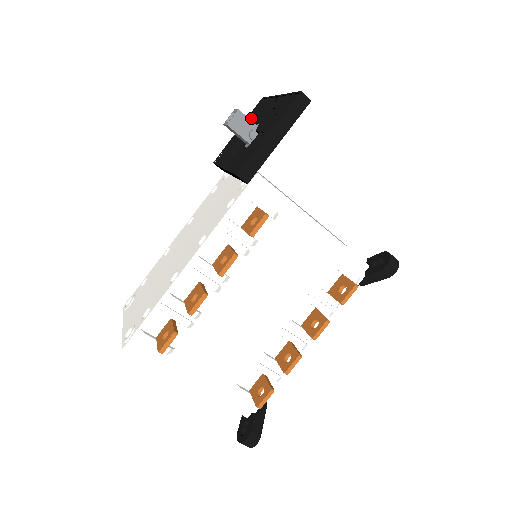
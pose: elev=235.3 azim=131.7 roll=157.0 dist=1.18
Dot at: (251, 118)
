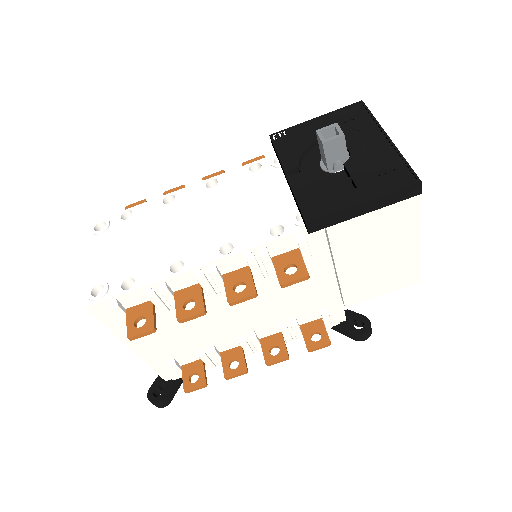
Dot at: (340, 122)
